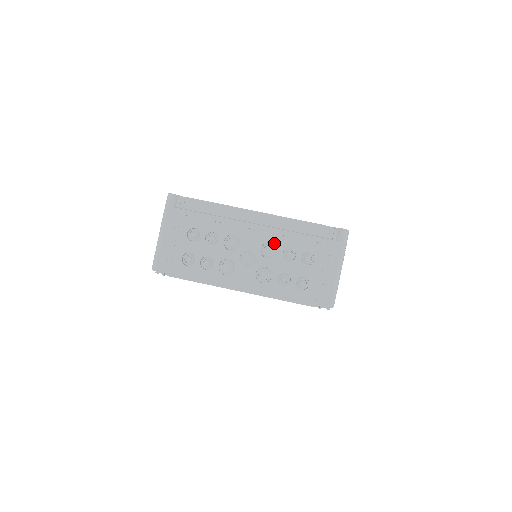
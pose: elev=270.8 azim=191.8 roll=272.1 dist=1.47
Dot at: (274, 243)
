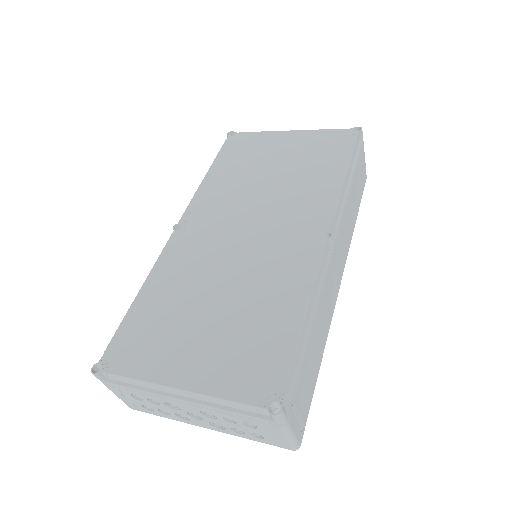
Dot at: (209, 412)
